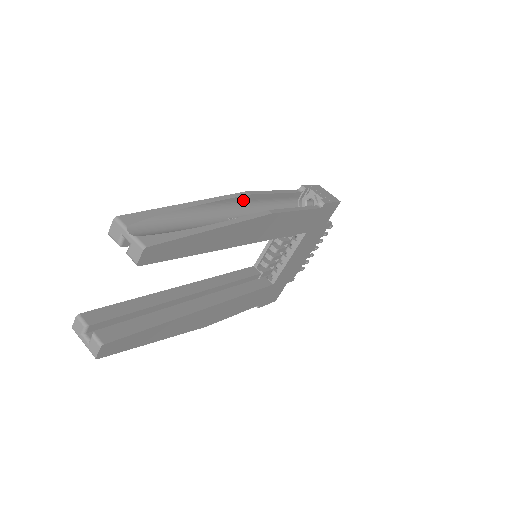
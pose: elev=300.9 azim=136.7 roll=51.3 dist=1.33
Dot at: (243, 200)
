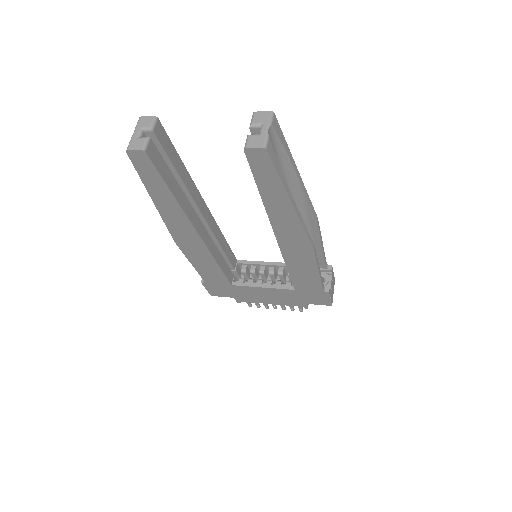
Dot at: (311, 219)
